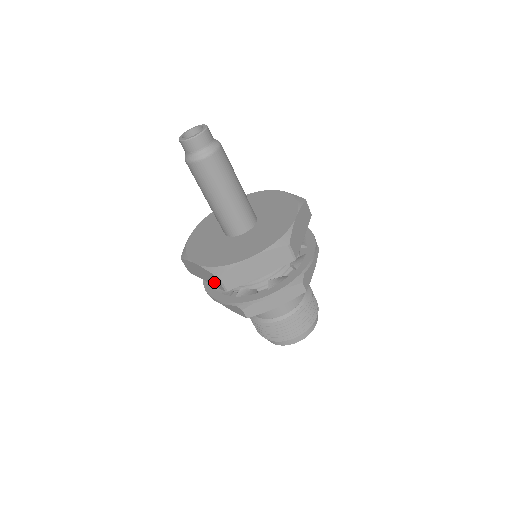
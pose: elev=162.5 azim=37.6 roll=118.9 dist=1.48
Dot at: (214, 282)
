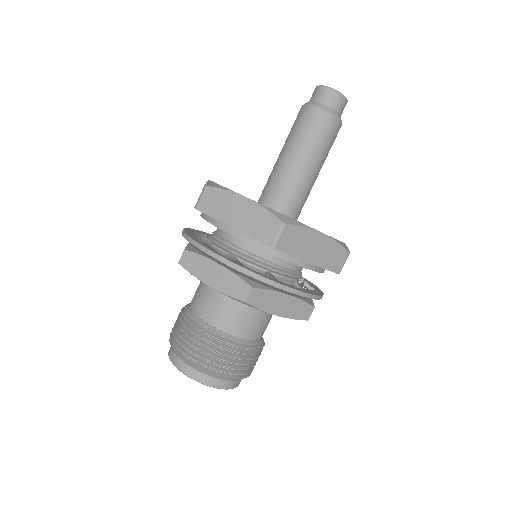
Dot at: occluded
